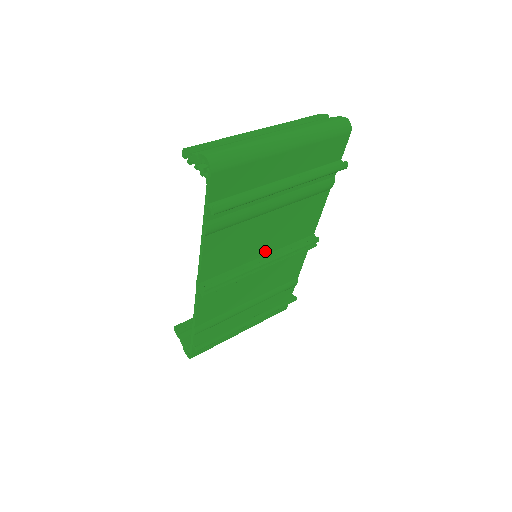
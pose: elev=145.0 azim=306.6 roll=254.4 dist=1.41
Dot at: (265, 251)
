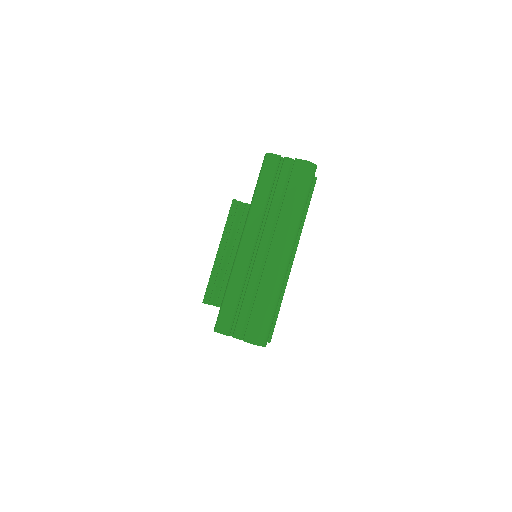
Dot at: occluded
